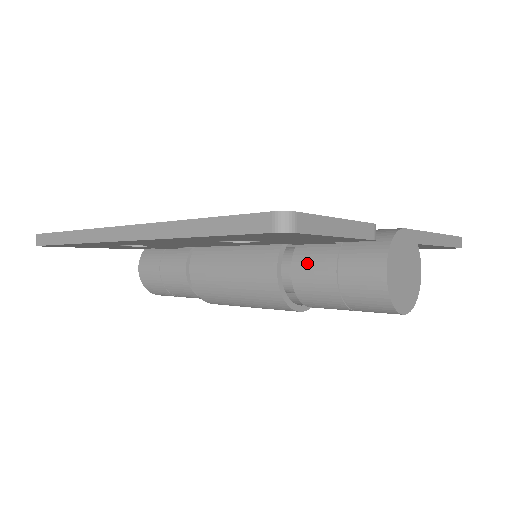
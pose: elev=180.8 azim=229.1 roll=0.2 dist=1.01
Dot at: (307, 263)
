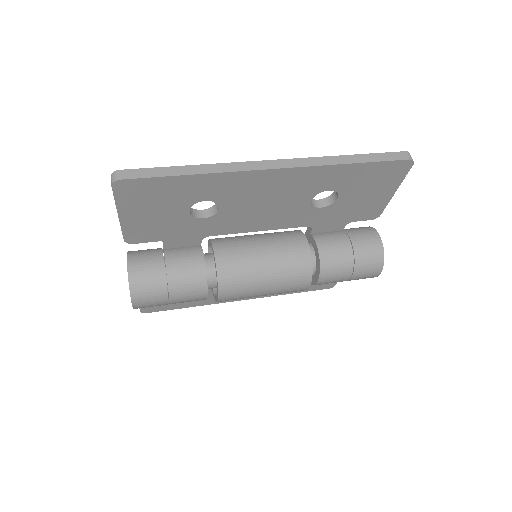
Dot at: (328, 240)
